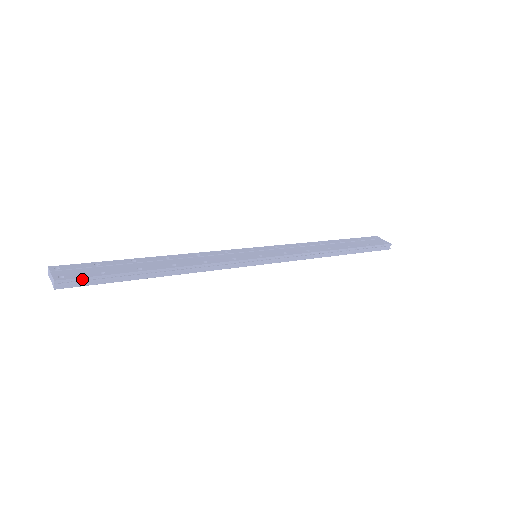
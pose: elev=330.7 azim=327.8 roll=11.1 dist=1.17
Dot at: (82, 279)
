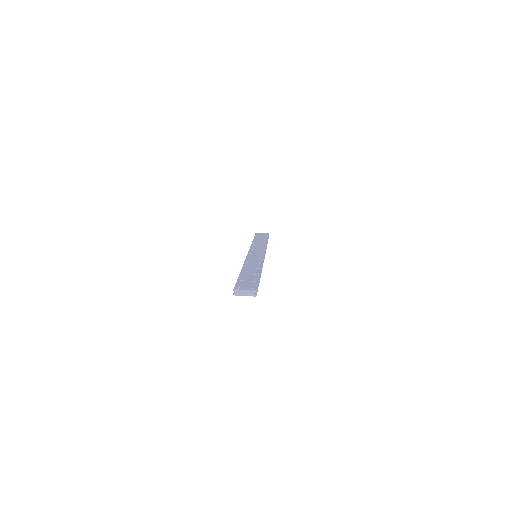
Dot at: occluded
